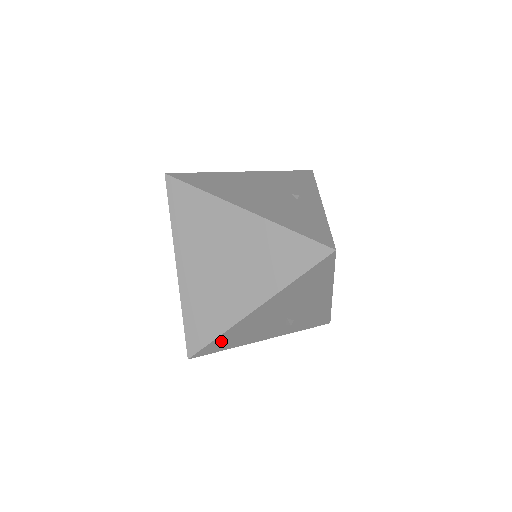
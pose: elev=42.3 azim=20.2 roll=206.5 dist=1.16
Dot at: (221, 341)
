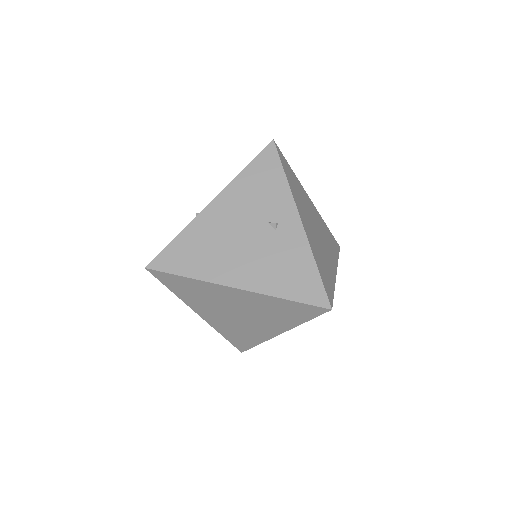
Dot at: occluded
